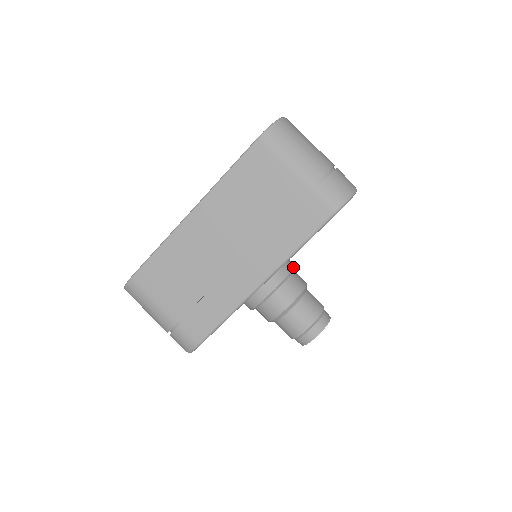
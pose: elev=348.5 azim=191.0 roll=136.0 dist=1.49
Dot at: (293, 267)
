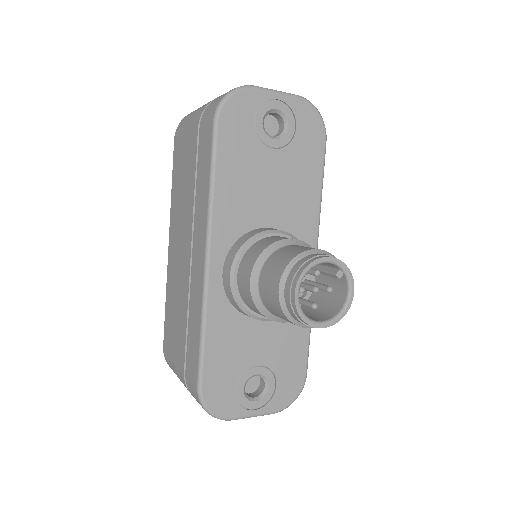
Dot at: (268, 230)
